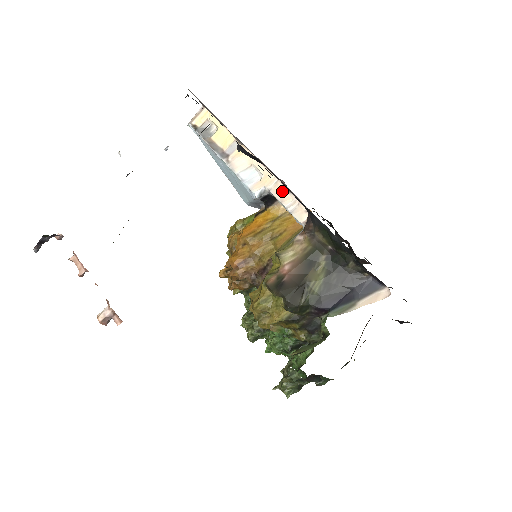
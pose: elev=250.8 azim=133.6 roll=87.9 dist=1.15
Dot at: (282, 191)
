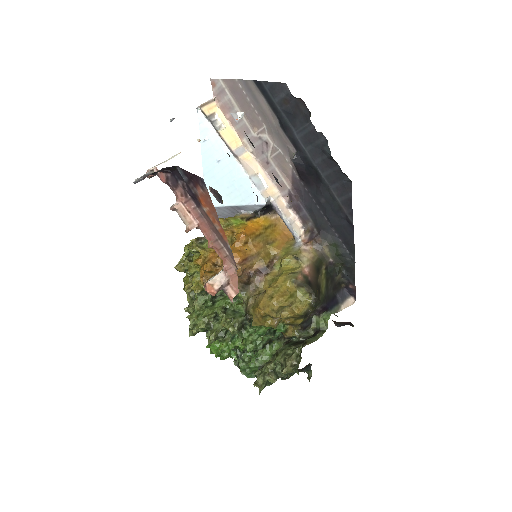
Dot at: (284, 205)
